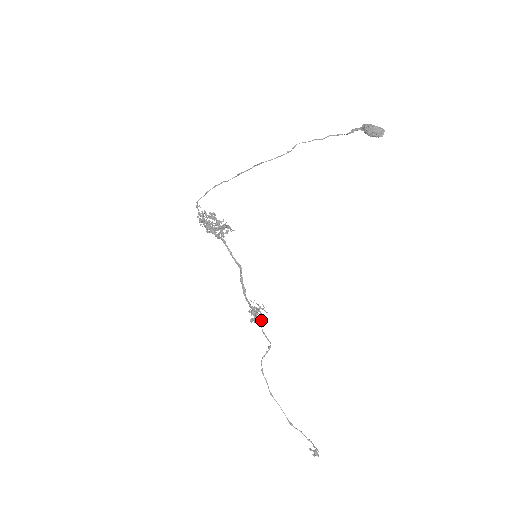
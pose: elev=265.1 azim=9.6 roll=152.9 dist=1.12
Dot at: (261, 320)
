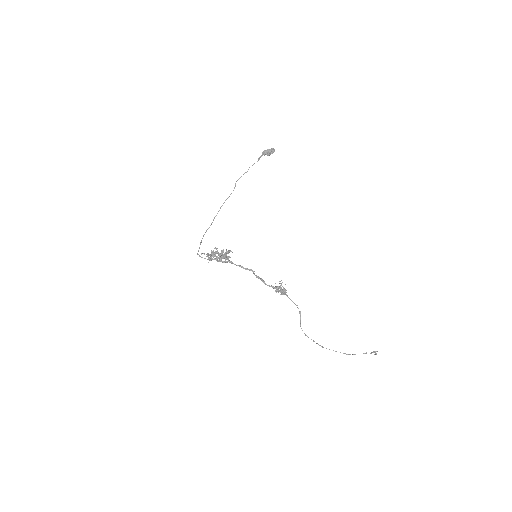
Dot at: (286, 292)
